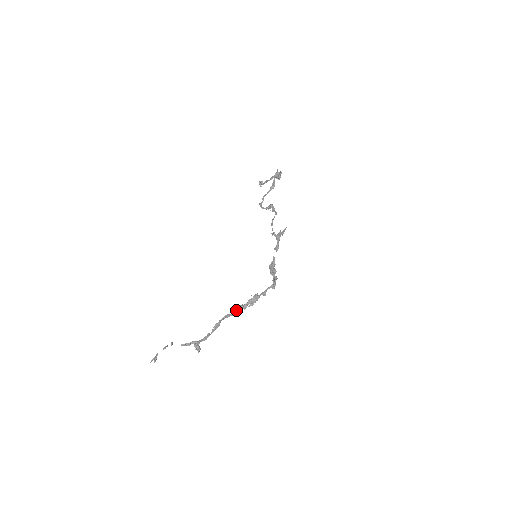
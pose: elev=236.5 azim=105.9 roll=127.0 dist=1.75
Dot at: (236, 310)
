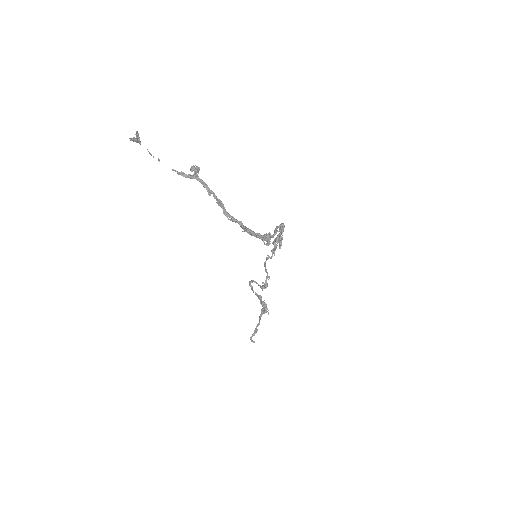
Dot at: (245, 228)
